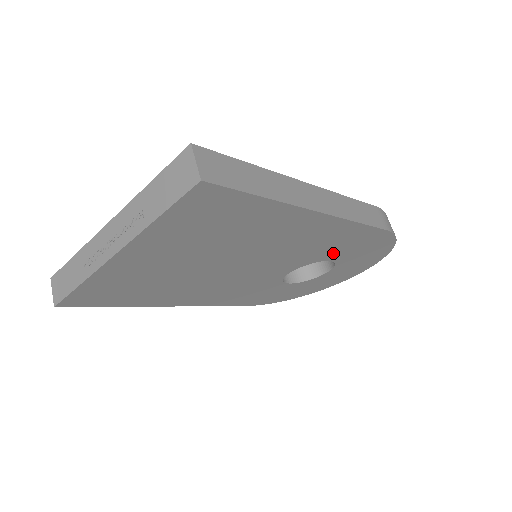
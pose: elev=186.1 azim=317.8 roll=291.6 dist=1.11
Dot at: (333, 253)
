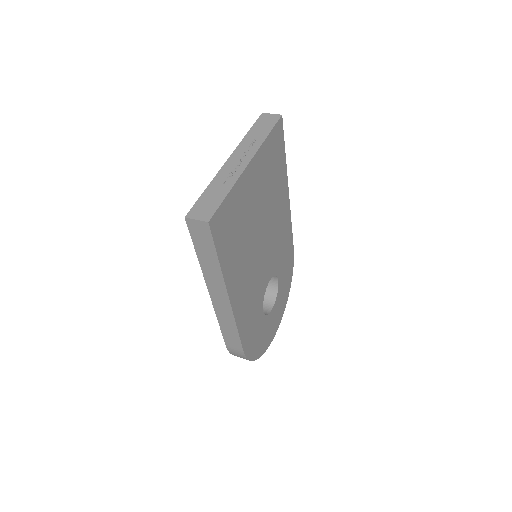
Dot at: (281, 266)
